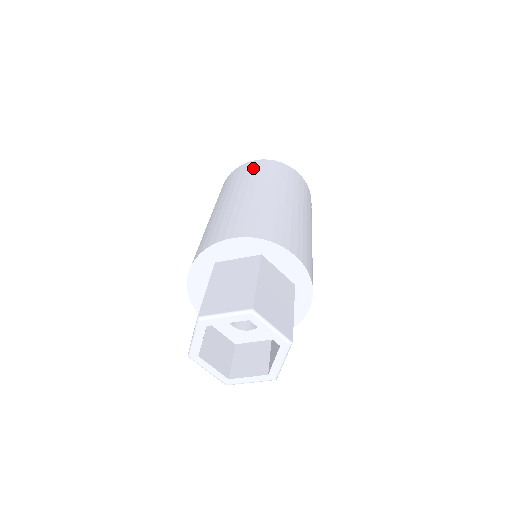
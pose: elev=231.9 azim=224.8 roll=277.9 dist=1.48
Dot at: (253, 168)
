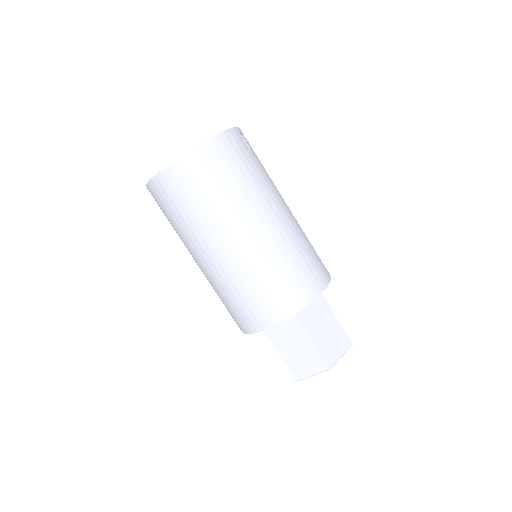
Dot at: (182, 190)
